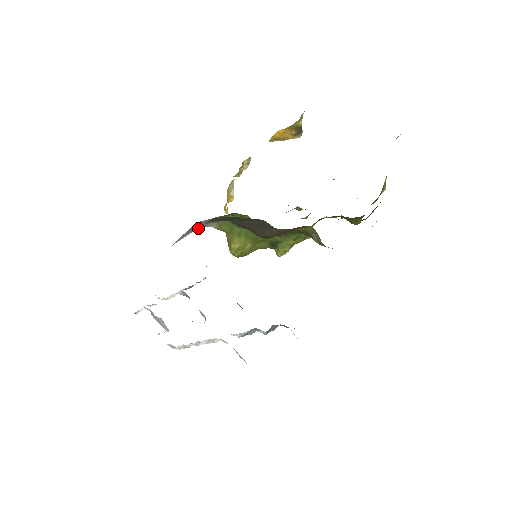
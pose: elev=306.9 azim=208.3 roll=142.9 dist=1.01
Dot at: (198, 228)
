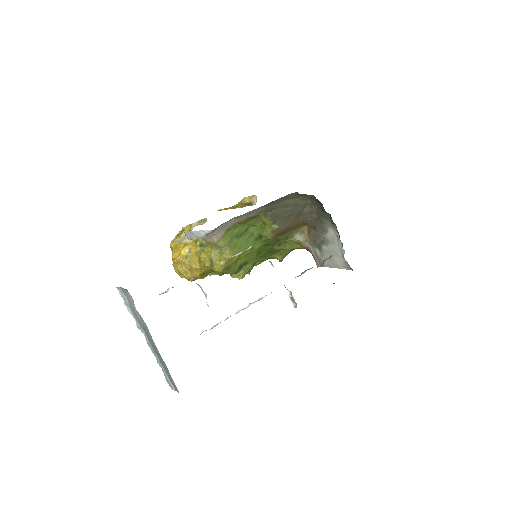
Dot at: (215, 231)
